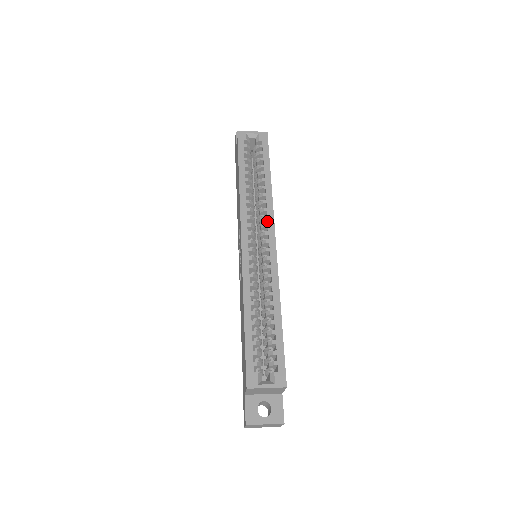
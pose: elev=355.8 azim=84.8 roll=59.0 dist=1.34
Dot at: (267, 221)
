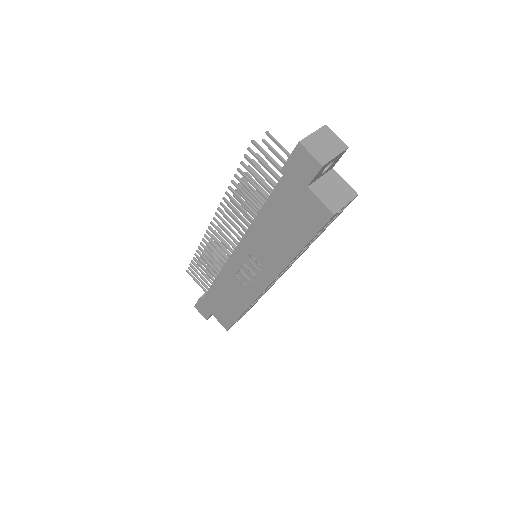
Dot at: (292, 262)
